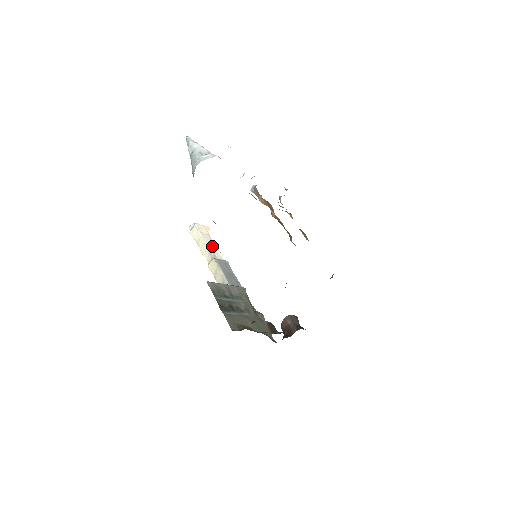
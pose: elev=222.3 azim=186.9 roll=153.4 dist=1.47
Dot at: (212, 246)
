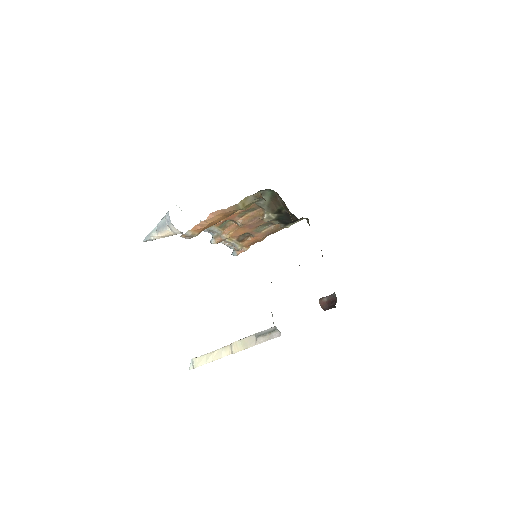
Dot at: occluded
